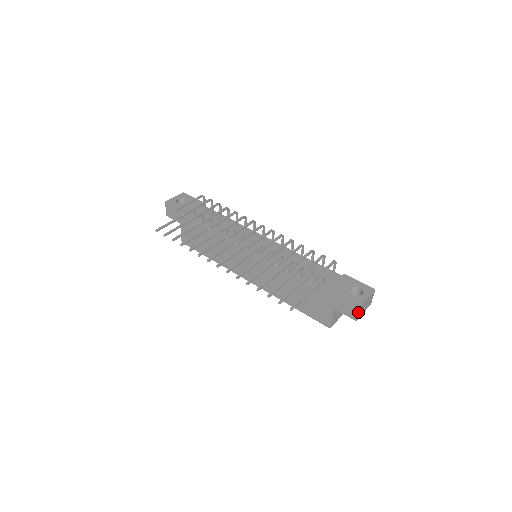
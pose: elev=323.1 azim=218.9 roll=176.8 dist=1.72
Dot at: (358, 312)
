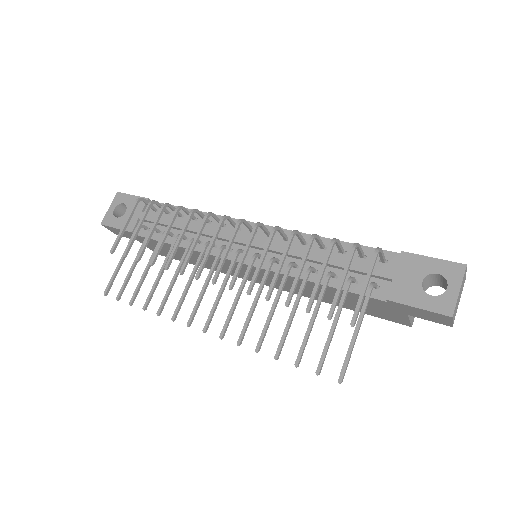
Dot at: (451, 321)
